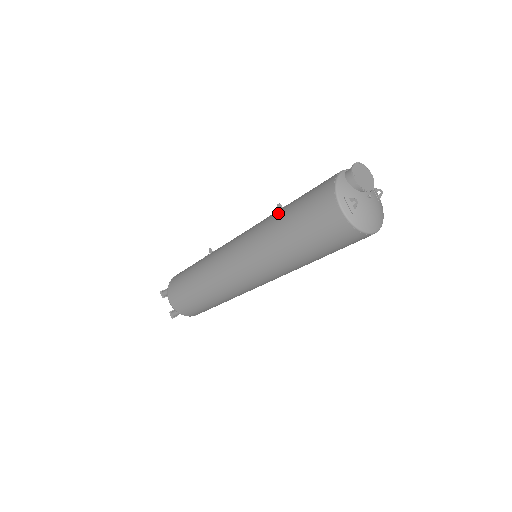
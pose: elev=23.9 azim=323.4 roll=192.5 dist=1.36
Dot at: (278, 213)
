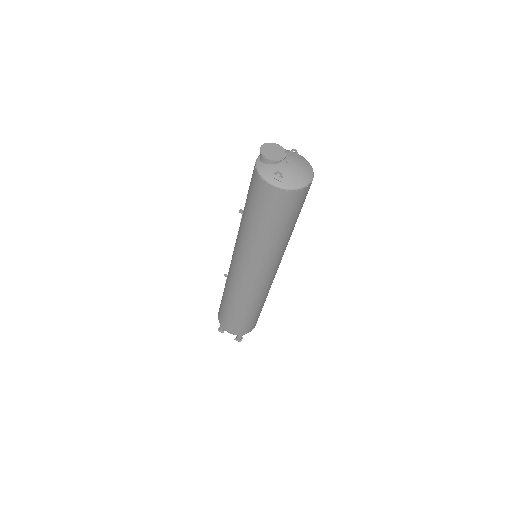
Dot at: (242, 217)
